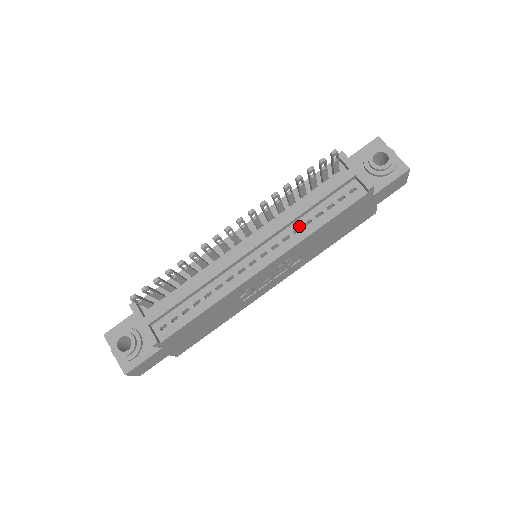
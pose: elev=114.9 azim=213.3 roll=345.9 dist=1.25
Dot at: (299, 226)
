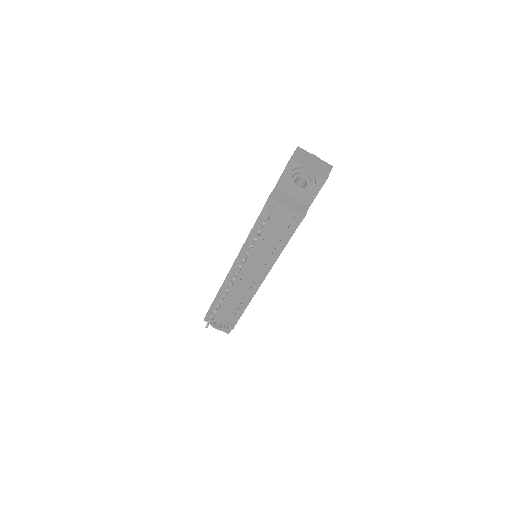
Dot at: (271, 250)
